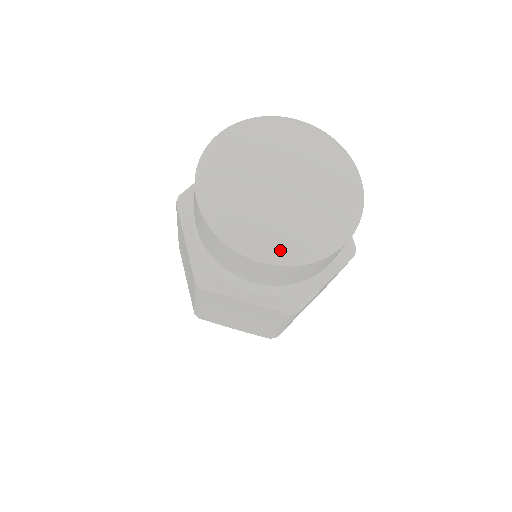
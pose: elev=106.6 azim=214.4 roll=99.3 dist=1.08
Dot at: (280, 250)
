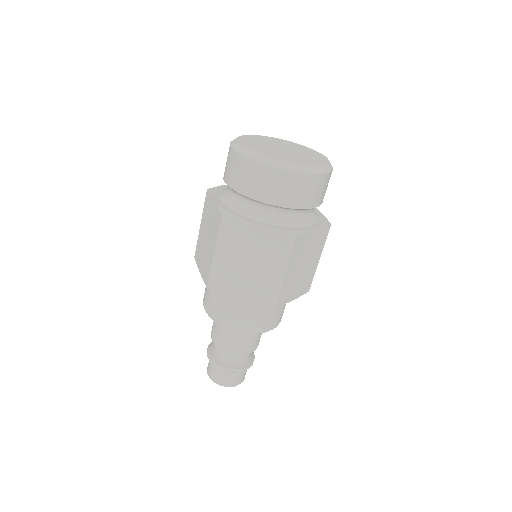
Dot at: (286, 161)
